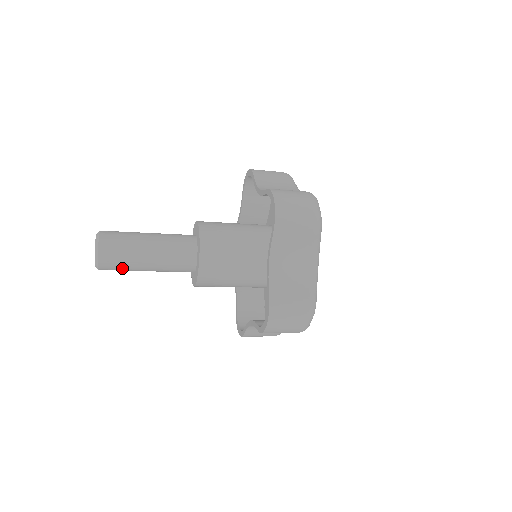
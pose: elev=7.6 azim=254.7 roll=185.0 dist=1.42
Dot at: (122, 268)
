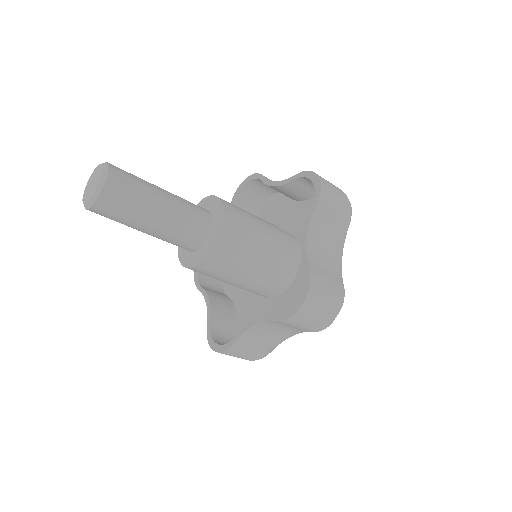
Dot at: (124, 212)
